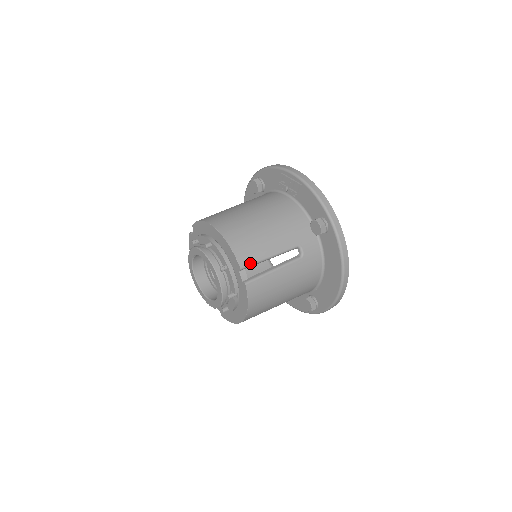
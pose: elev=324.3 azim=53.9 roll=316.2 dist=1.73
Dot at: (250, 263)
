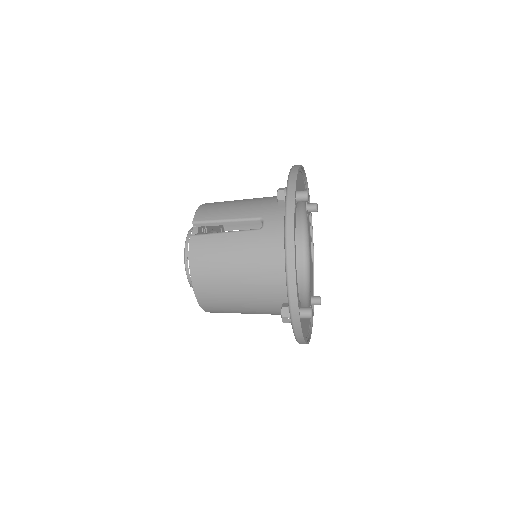
Dot at: (204, 220)
